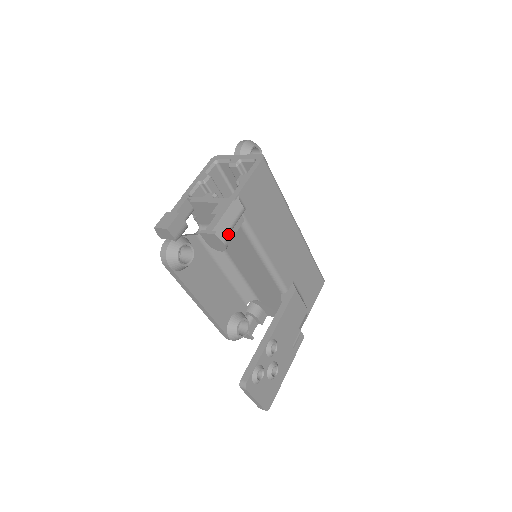
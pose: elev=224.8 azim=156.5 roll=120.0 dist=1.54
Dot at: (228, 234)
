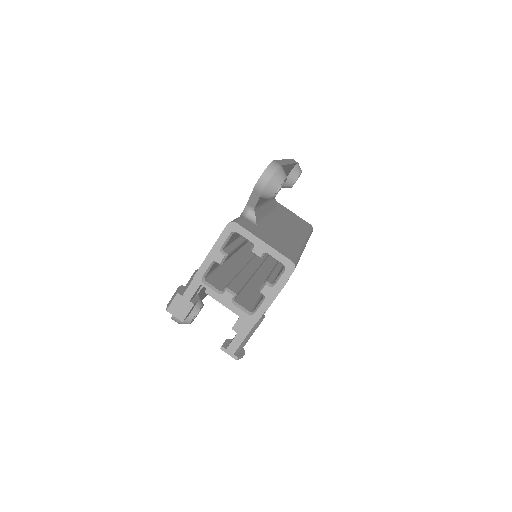
Dot at: occluded
